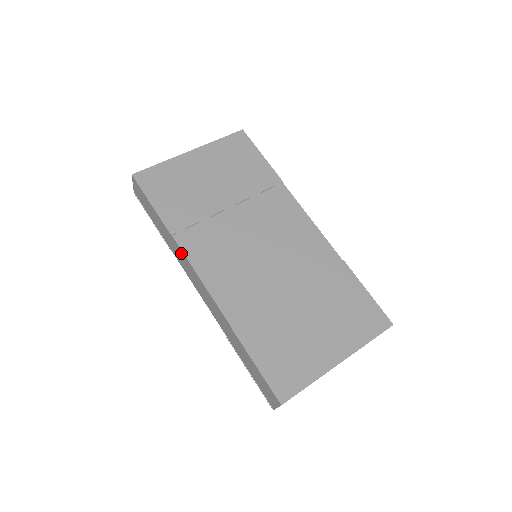
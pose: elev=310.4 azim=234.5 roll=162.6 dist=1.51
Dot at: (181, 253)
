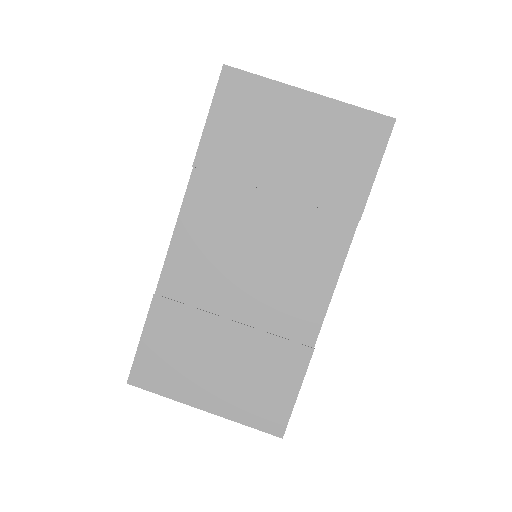
Dot at: (188, 189)
